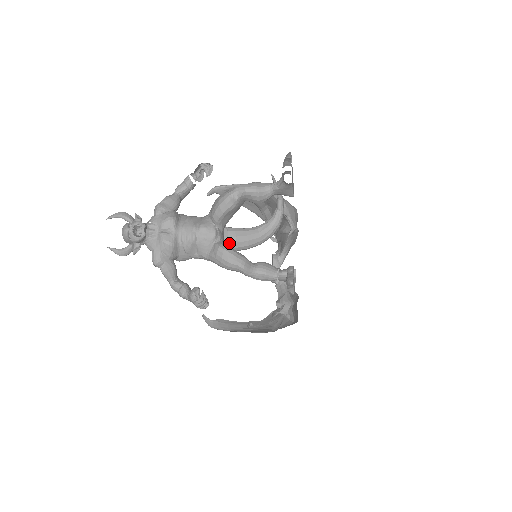
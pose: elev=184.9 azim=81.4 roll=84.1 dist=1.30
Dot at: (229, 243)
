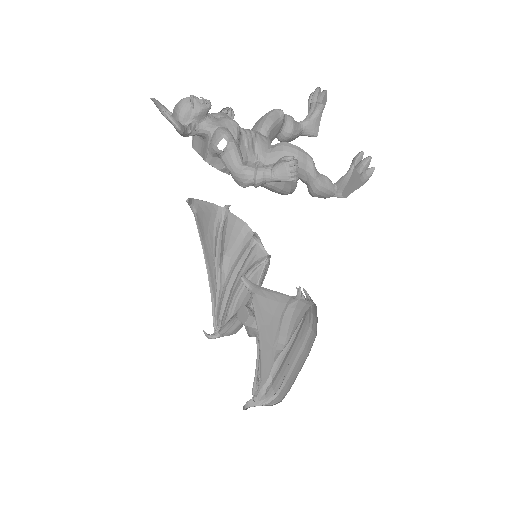
Dot at: occluded
